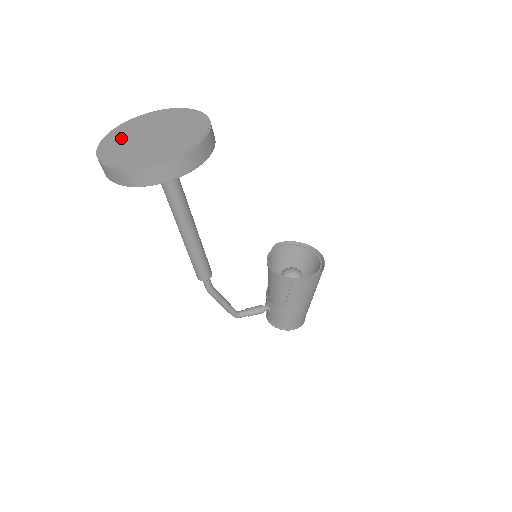
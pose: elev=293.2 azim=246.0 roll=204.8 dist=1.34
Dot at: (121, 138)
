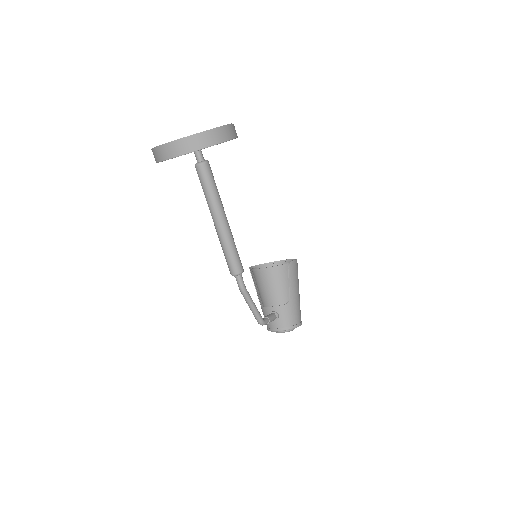
Dot at: occluded
